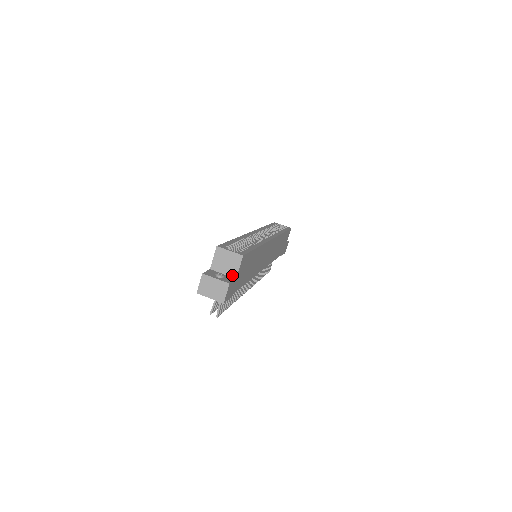
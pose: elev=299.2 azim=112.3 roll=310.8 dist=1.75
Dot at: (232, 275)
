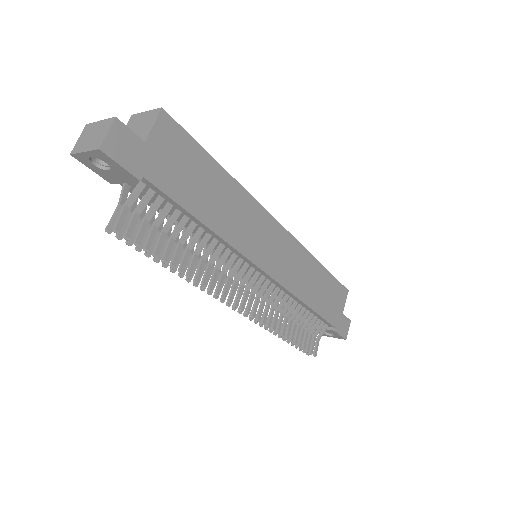
Dot at: (141, 140)
